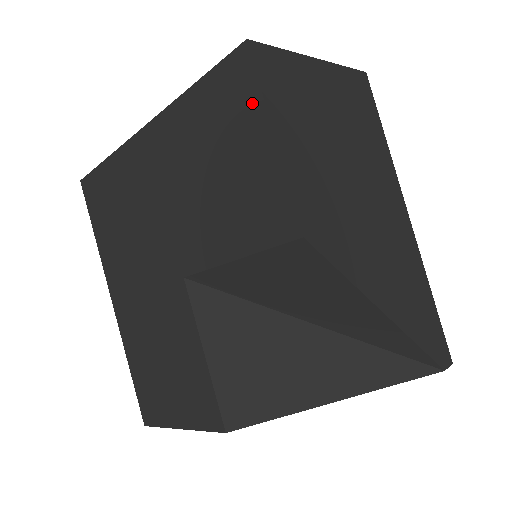
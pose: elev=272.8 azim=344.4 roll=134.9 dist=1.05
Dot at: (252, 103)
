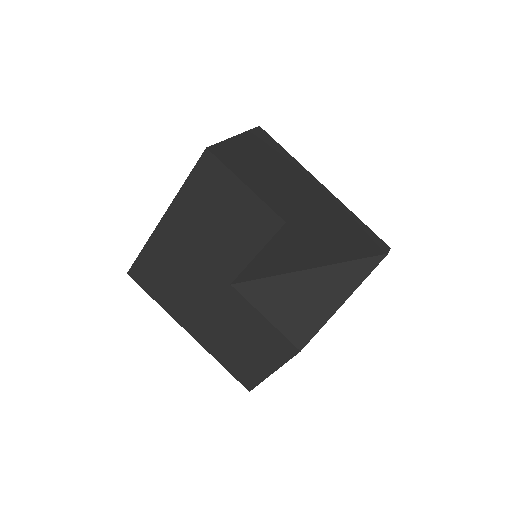
Dot at: (225, 175)
